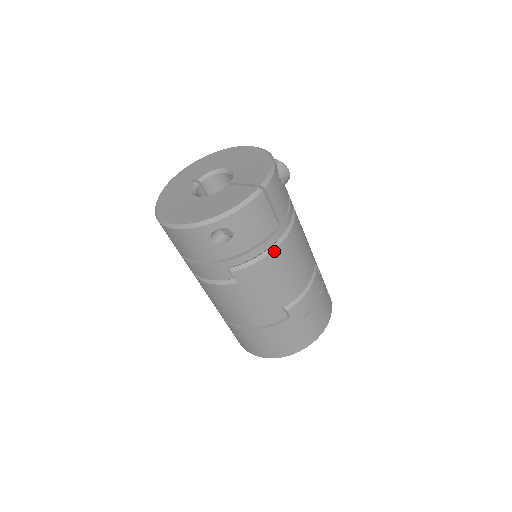
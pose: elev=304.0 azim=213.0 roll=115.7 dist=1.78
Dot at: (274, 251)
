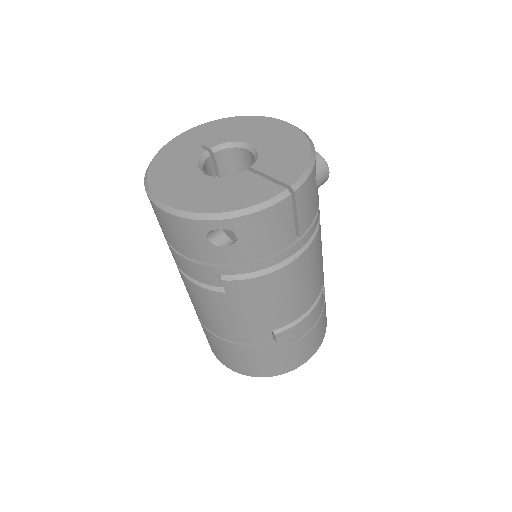
Dot at: (282, 268)
